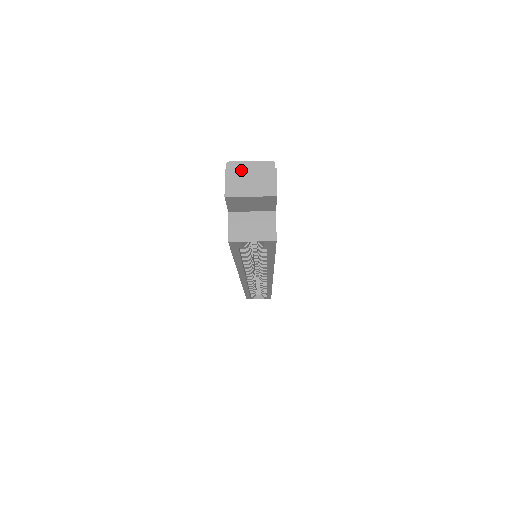
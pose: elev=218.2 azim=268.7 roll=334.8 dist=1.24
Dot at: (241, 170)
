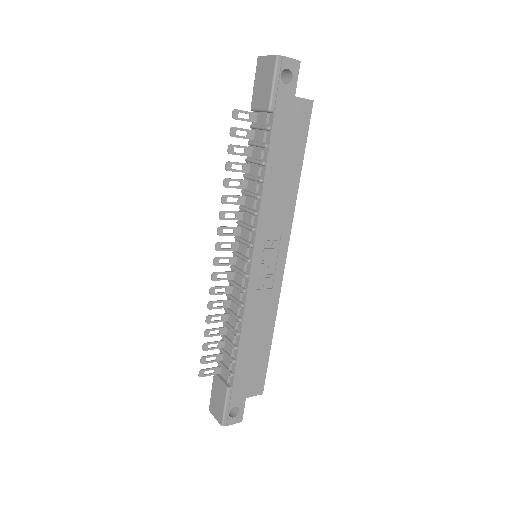
Dot at: occluded
